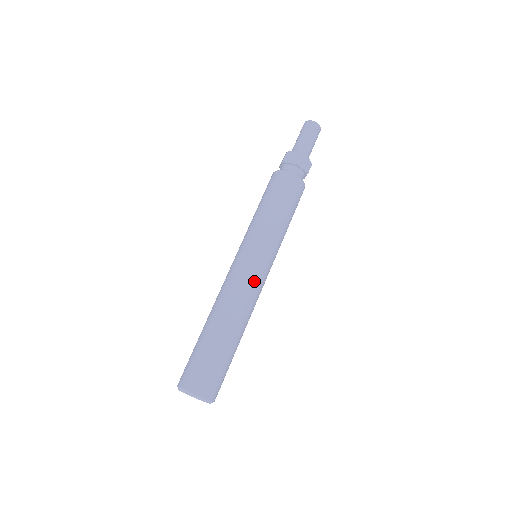
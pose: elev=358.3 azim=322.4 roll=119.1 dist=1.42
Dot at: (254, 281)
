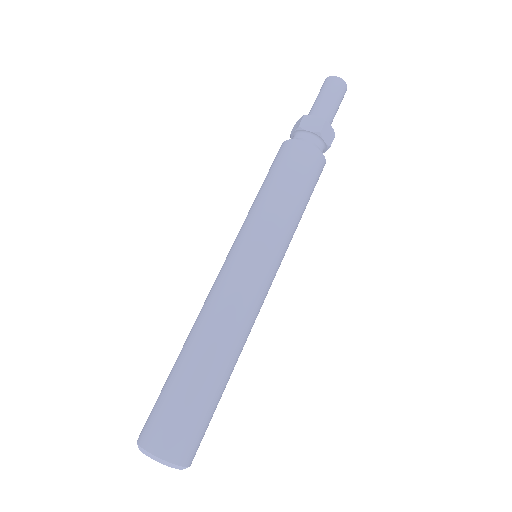
Dot at: (256, 293)
